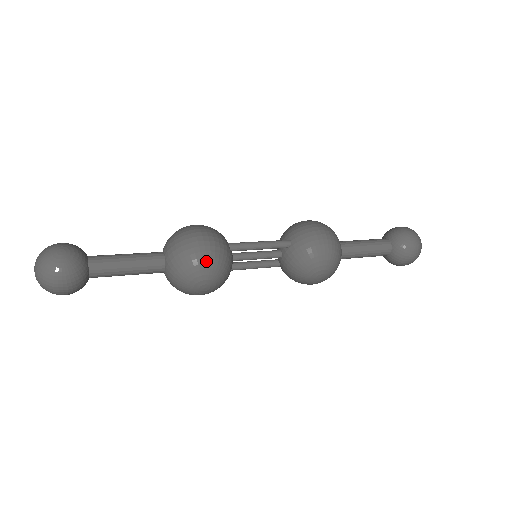
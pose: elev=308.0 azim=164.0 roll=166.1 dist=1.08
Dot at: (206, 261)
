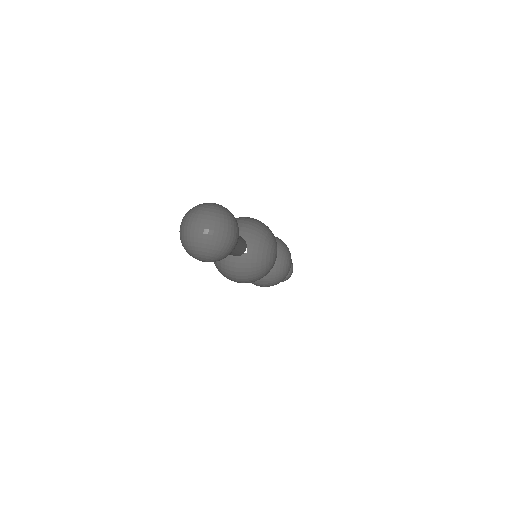
Dot at: occluded
